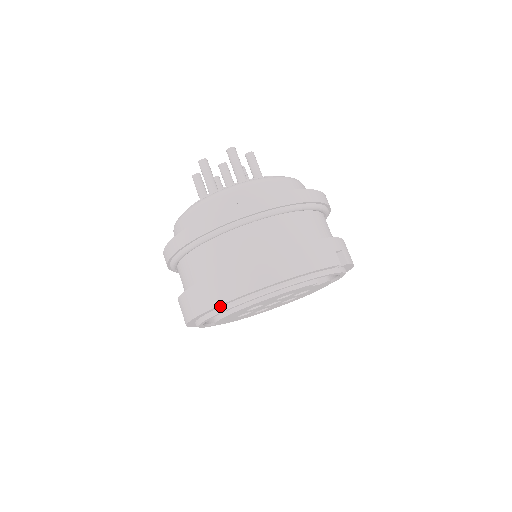
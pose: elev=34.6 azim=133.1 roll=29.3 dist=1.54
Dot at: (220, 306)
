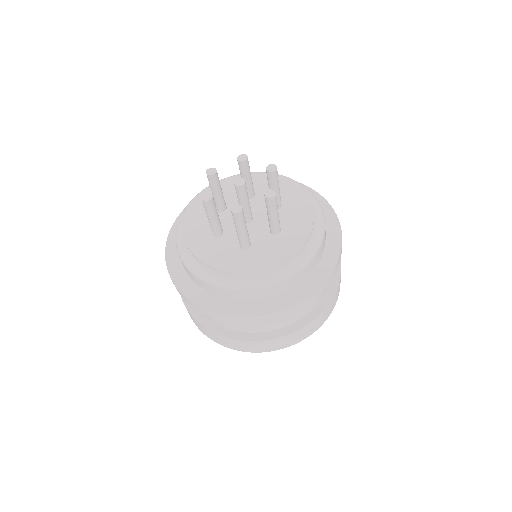
Dot at: occluded
